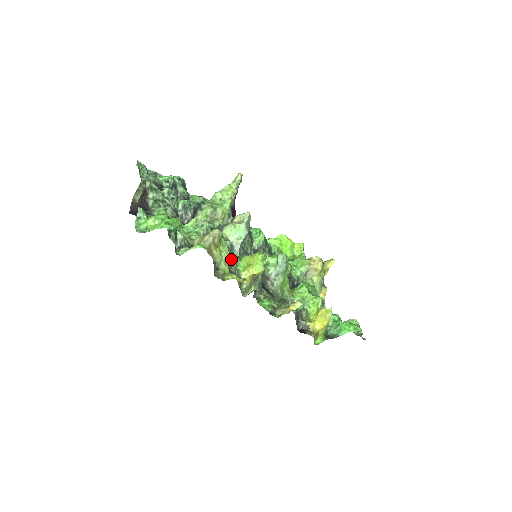
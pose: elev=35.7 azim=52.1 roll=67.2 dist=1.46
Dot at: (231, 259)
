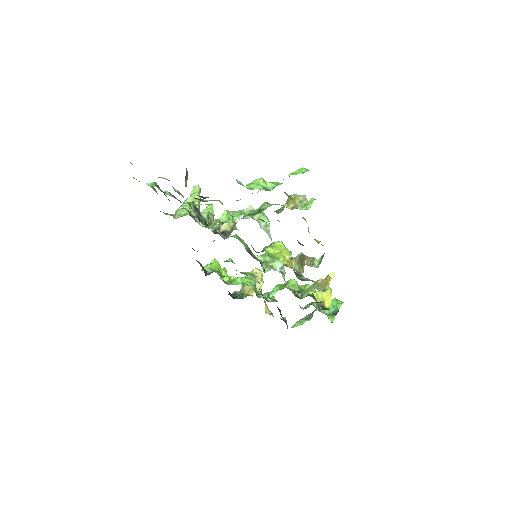
Dot at: occluded
